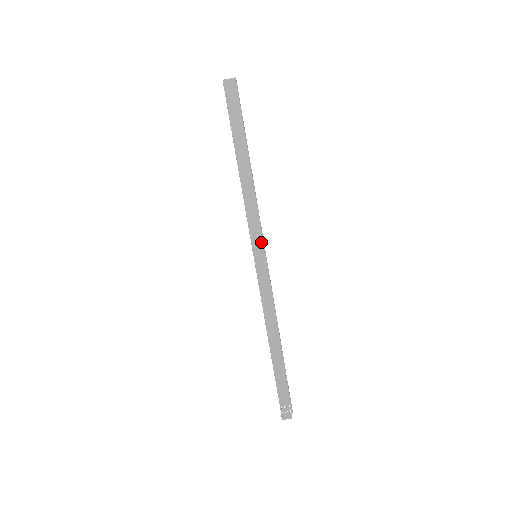
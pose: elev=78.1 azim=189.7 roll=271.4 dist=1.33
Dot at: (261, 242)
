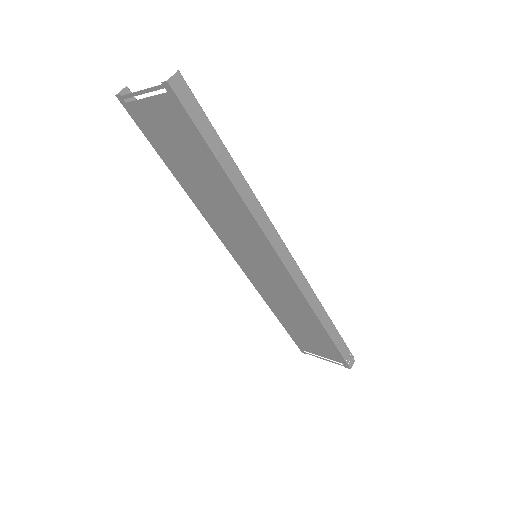
Dot at: (278, 238)
